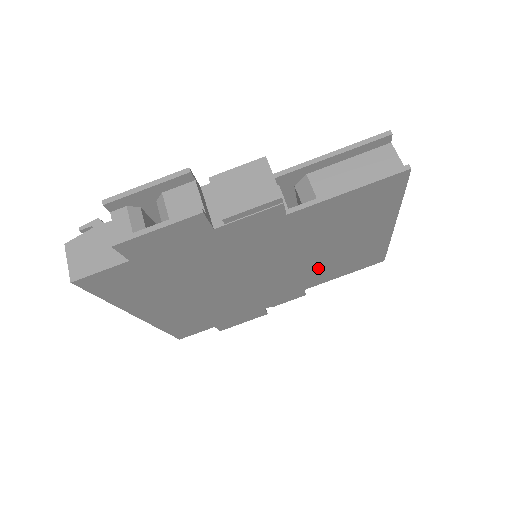
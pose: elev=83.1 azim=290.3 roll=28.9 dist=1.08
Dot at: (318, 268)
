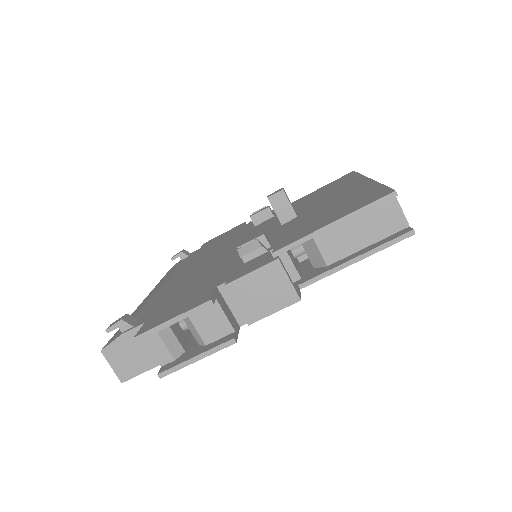
Dot at: occluded
